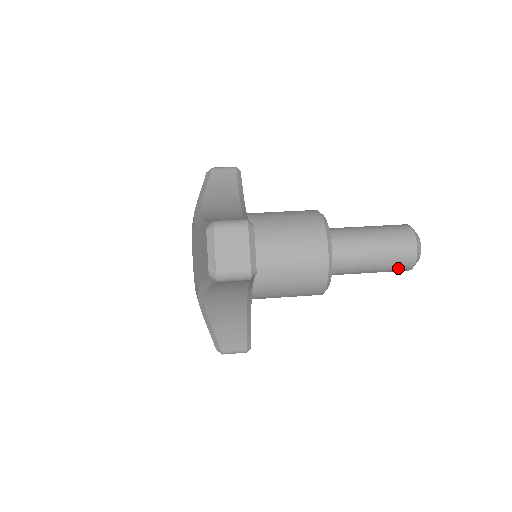
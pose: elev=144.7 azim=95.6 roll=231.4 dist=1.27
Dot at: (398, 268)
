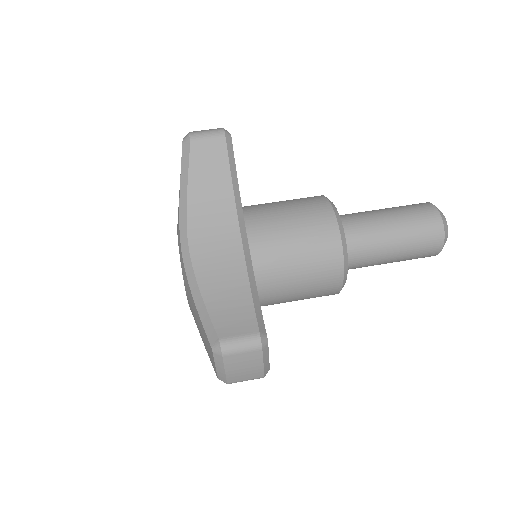
Dot at: occluded
